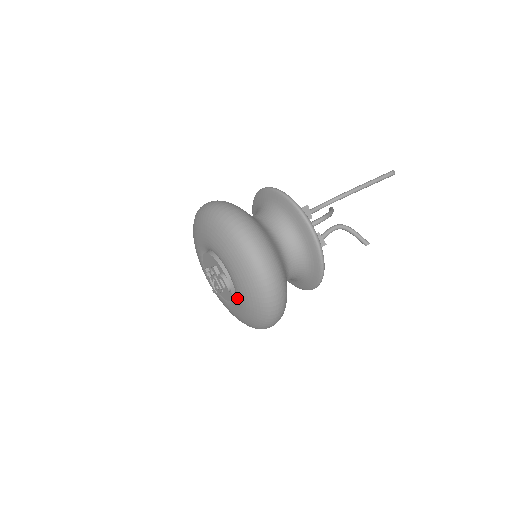
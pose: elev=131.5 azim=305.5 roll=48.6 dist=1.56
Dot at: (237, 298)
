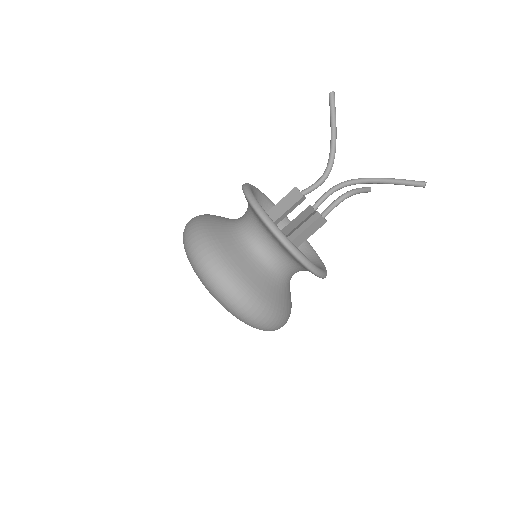
Dot at: occluded
